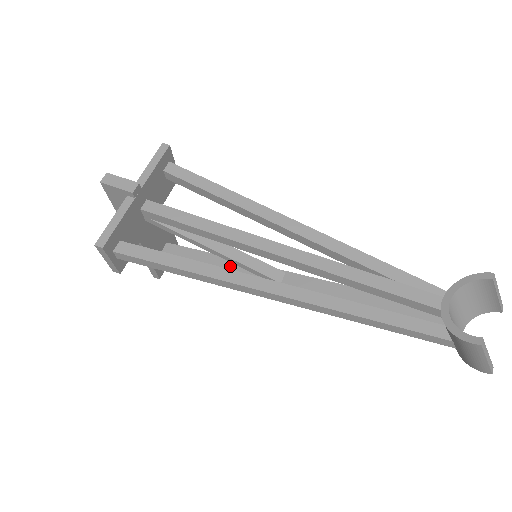
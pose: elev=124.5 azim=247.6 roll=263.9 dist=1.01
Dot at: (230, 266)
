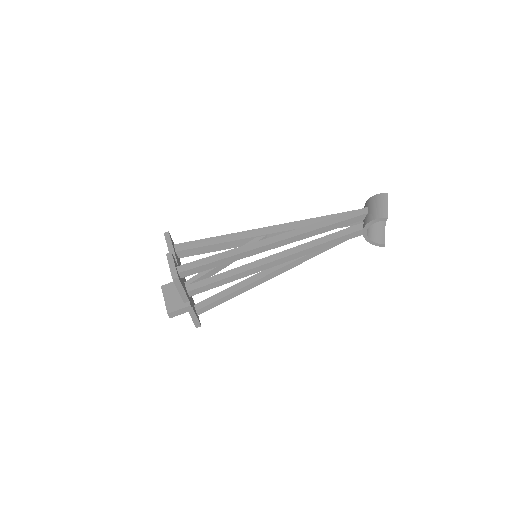
Dot at: (230, 246)
